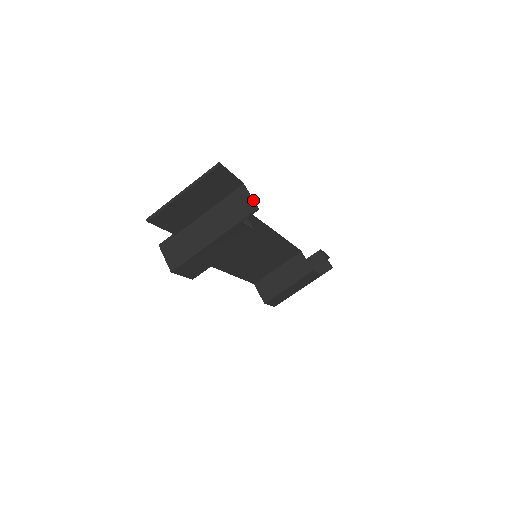
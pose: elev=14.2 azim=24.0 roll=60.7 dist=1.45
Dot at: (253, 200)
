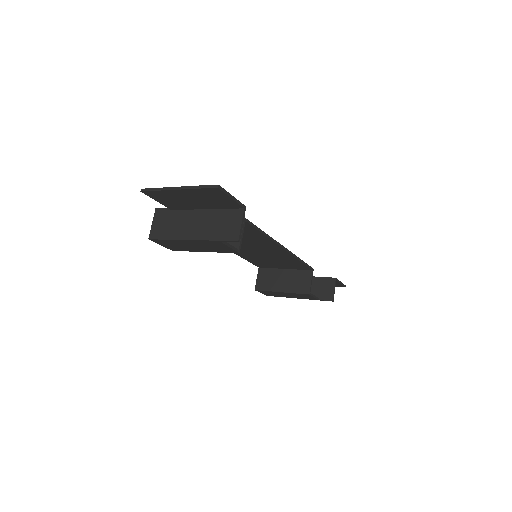
Dot at: (241, 230)
